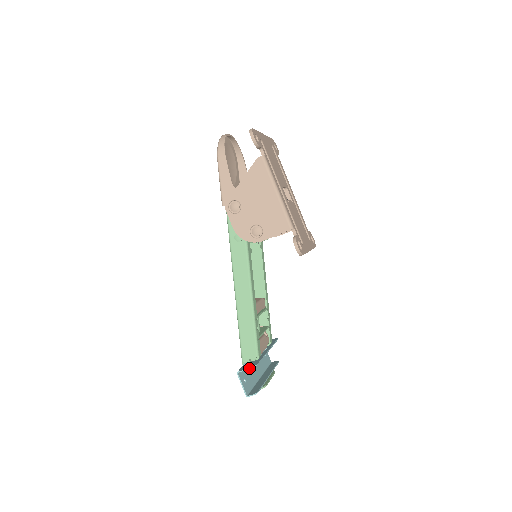
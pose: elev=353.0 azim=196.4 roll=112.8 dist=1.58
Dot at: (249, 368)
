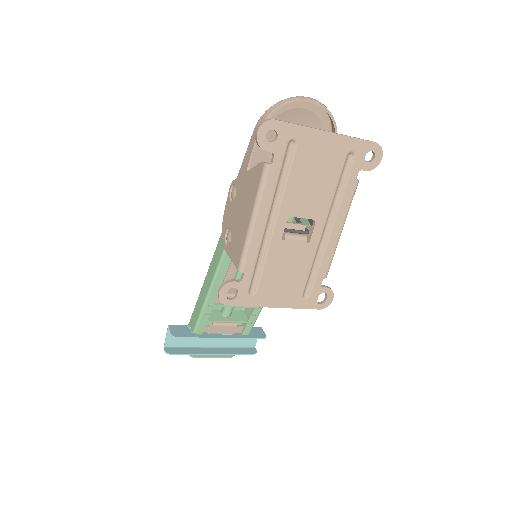
Dot at: (171, 332)
